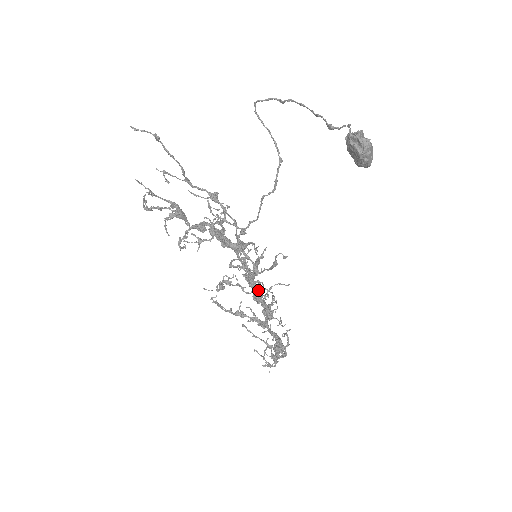
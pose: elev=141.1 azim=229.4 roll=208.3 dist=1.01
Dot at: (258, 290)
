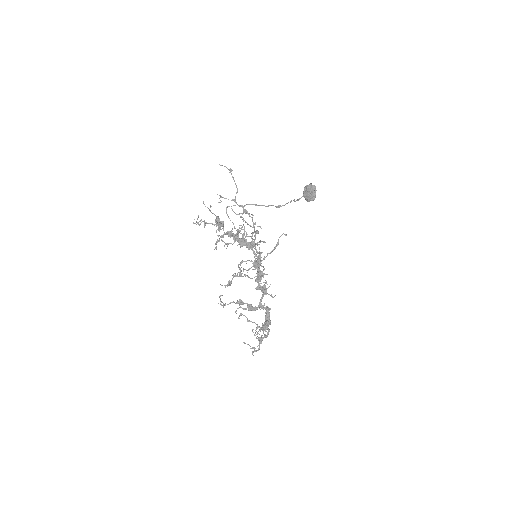
Dot at: (261, 271)
